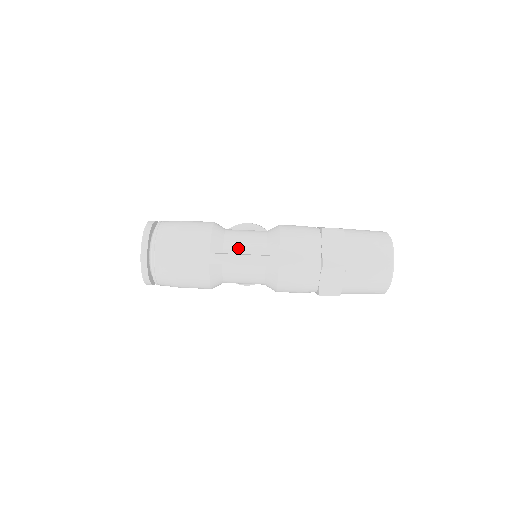
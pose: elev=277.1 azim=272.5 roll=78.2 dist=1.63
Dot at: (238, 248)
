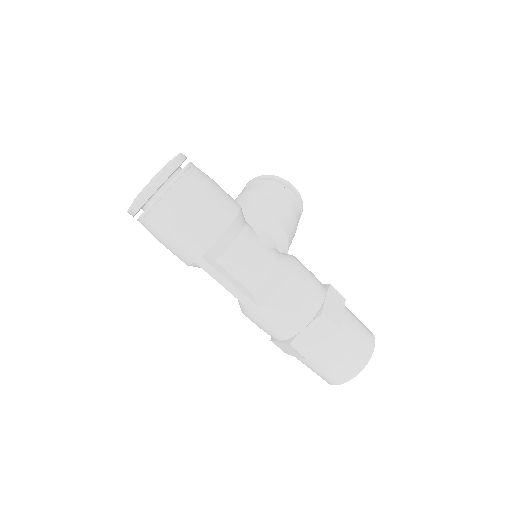
Dot at: (233, 268)
